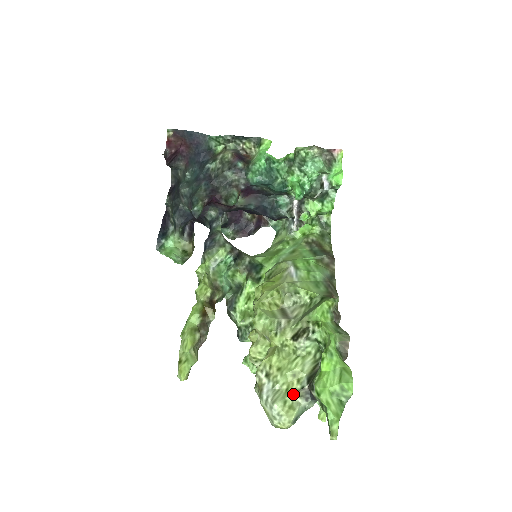
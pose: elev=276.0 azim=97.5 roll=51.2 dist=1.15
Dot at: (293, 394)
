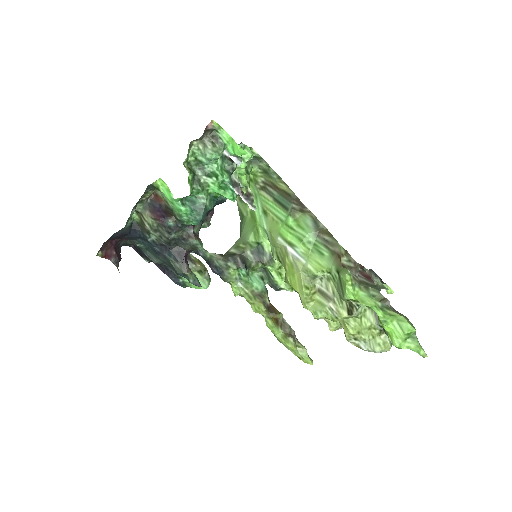
Dot at: (378, 336)
